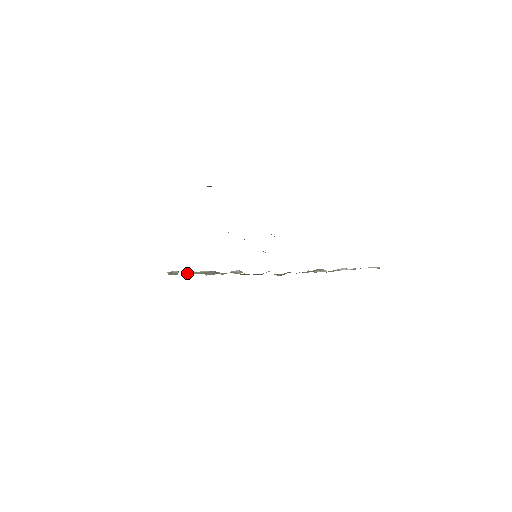
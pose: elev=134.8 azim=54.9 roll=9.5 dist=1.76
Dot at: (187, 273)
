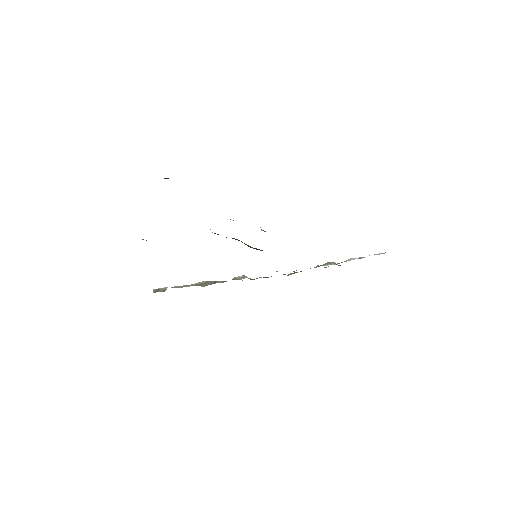
Dot at: (178, 287)
